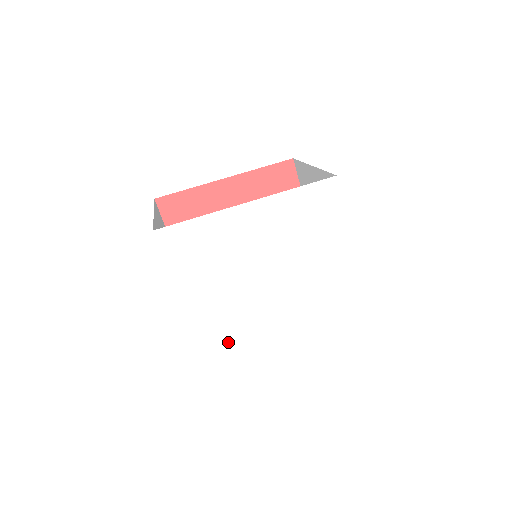
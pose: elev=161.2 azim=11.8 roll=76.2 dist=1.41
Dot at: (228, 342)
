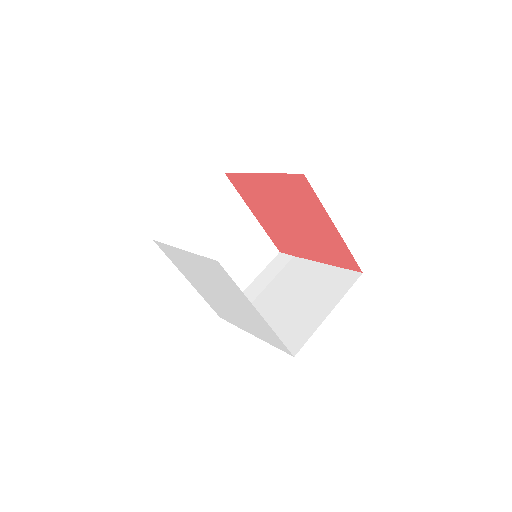
Dot at: (219, 309)
